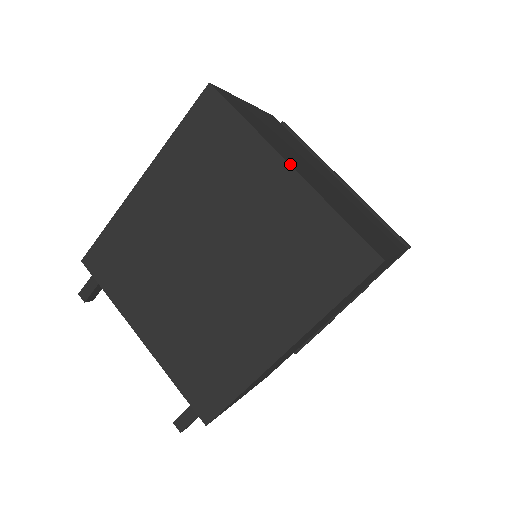
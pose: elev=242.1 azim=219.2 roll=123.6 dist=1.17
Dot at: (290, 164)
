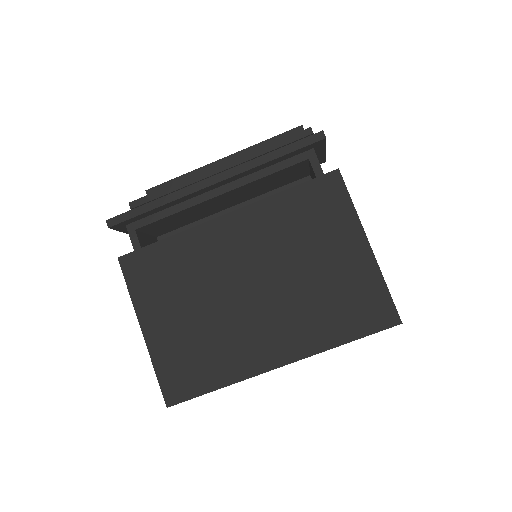
Dot at: (279, 366)
